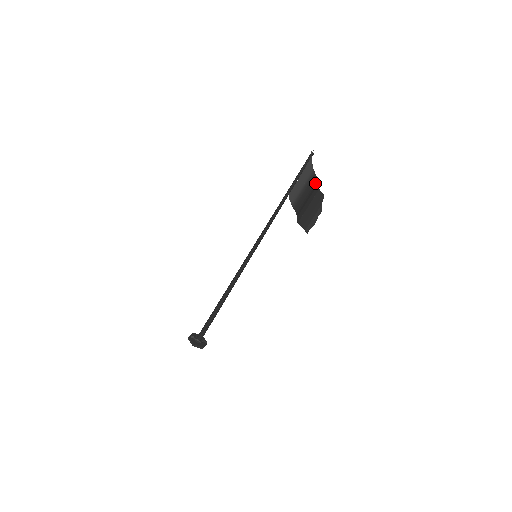
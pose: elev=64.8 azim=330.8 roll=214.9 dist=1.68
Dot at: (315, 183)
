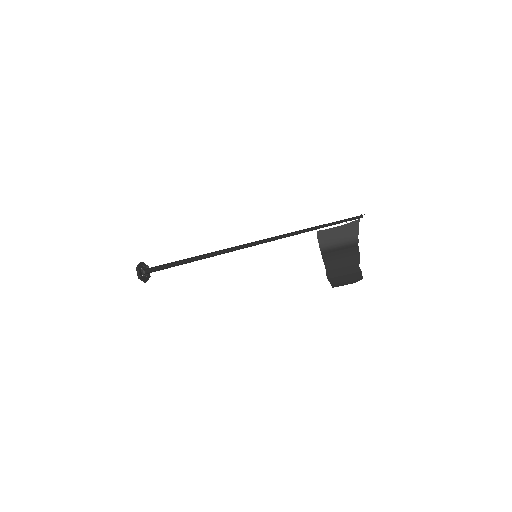
Dot at: (355, 253)
